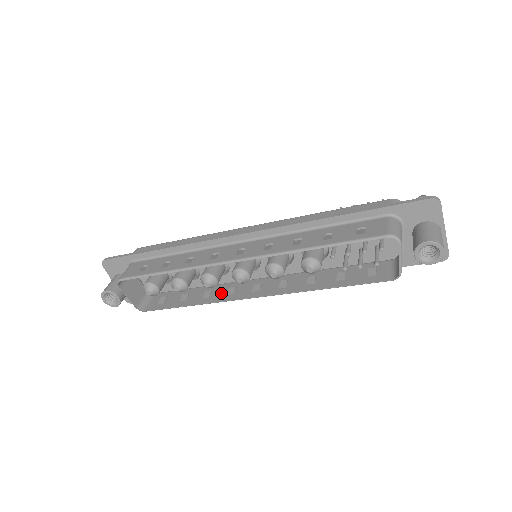
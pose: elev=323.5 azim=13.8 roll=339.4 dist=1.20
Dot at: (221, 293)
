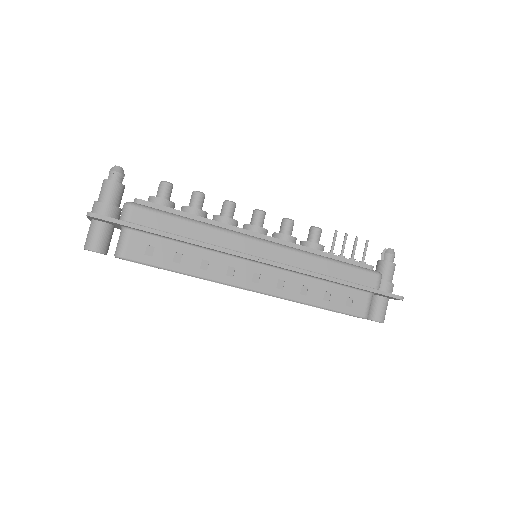
Dot at: occluded
